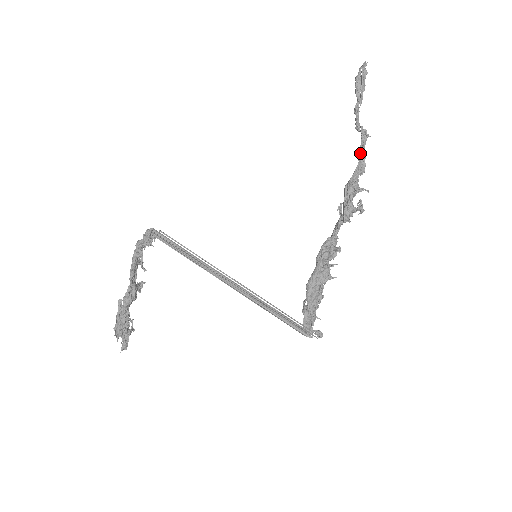
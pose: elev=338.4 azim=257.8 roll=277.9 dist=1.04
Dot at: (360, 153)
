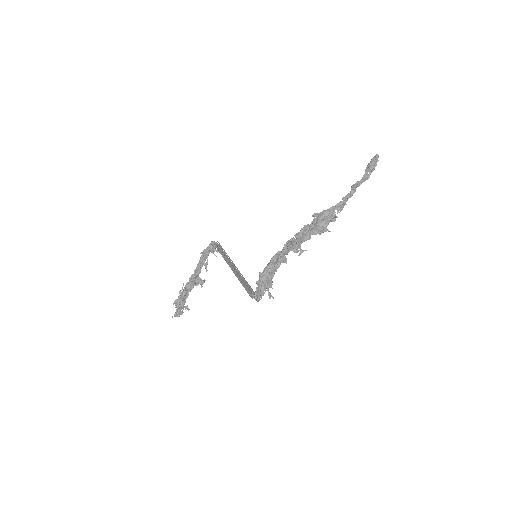
Dot at: (343, 197)
